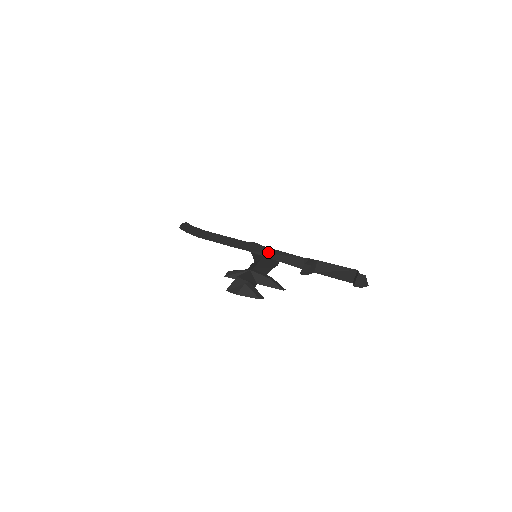
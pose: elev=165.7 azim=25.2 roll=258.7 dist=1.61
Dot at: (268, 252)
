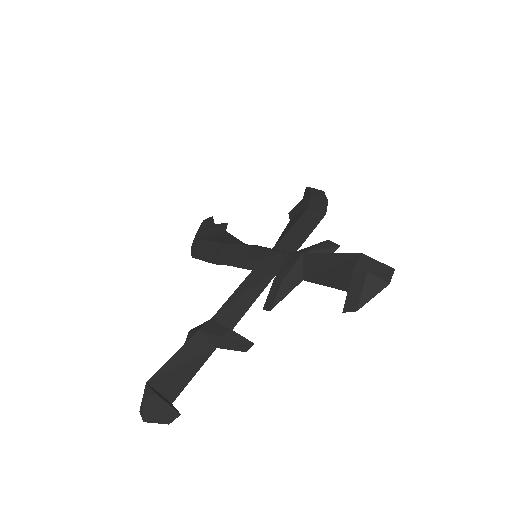
Dot at: (248, 258)
